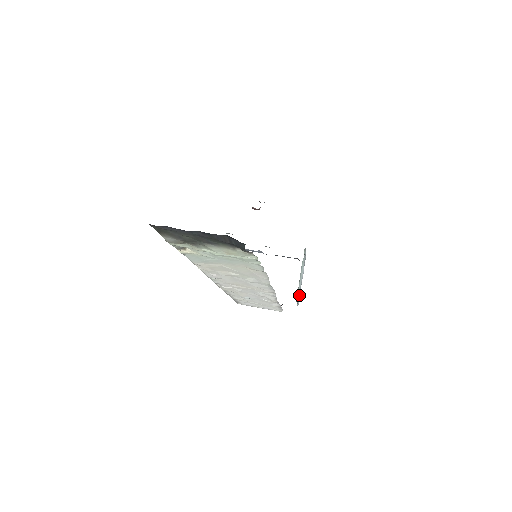
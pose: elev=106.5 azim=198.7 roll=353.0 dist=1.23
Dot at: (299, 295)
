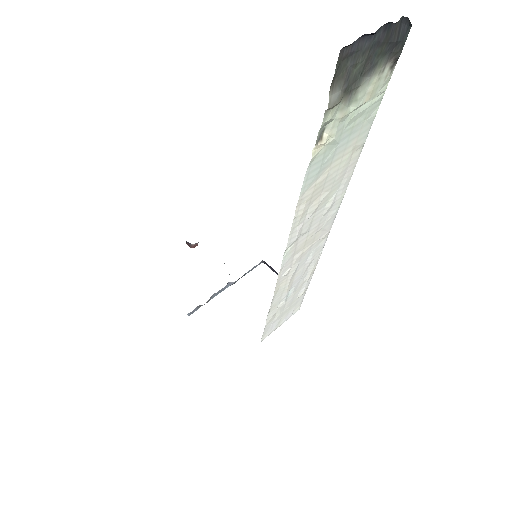
Dot at: occluded
